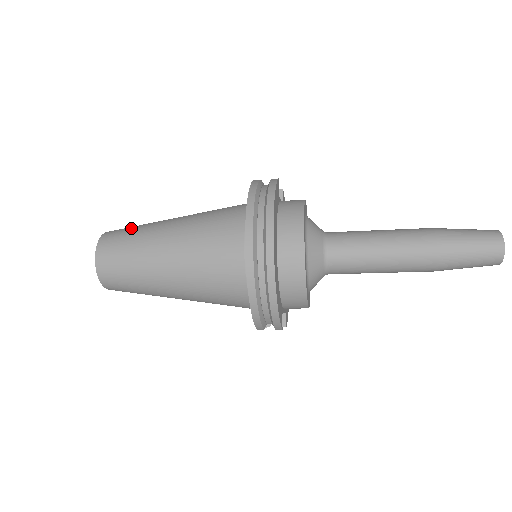
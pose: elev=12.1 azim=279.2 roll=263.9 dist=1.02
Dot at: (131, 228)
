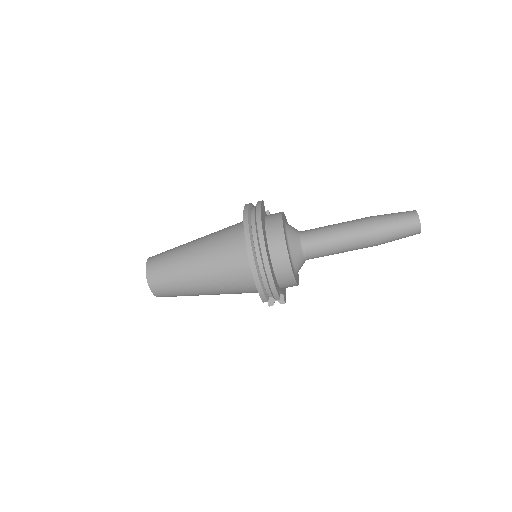
Dot at: (168, 250)
